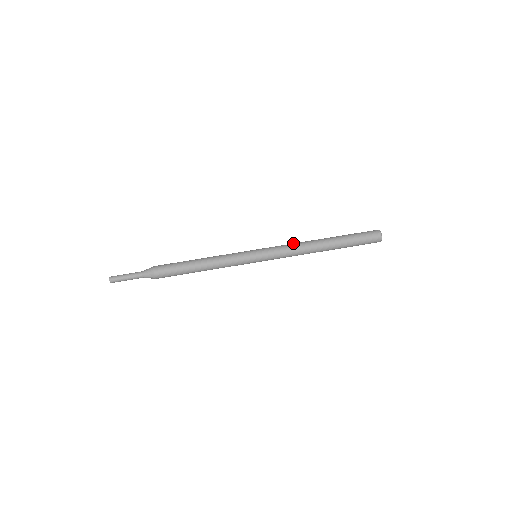
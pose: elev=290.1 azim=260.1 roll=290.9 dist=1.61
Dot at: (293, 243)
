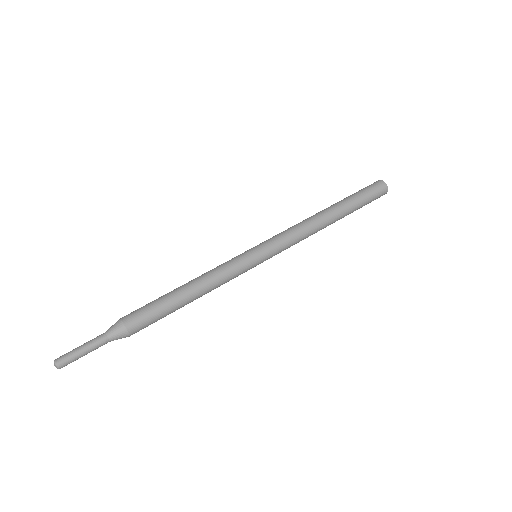
Dot at: (296, 225)
